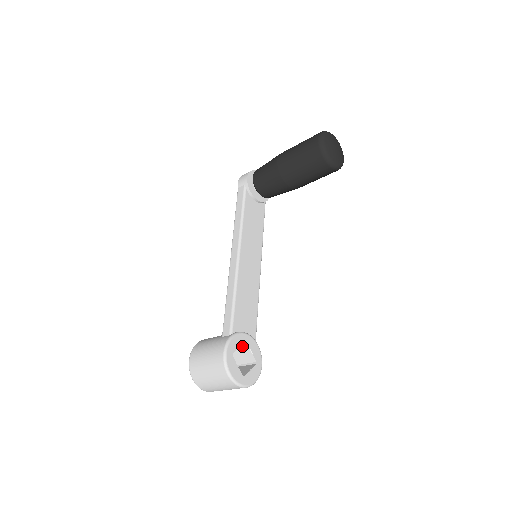
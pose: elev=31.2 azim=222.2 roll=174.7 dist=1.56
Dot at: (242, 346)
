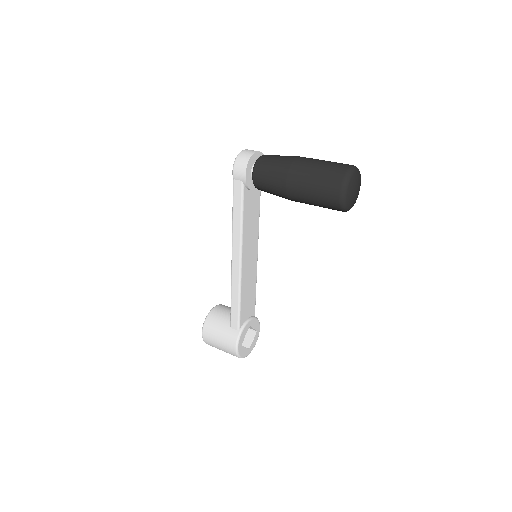
Dot at: occluded
